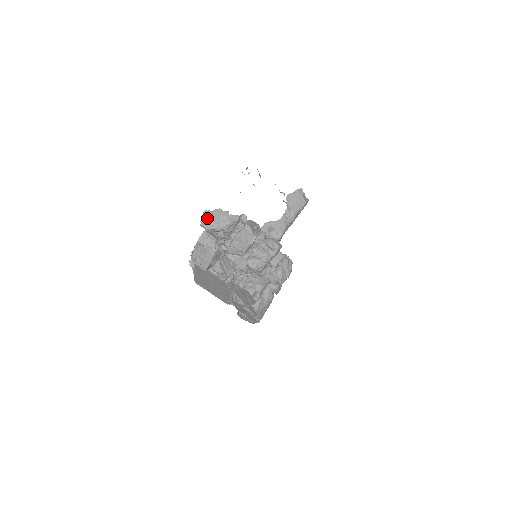
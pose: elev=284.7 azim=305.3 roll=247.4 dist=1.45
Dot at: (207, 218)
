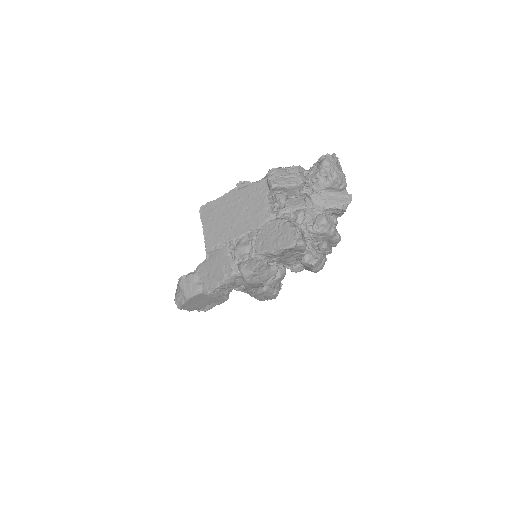
Dot at: (333, 158)
